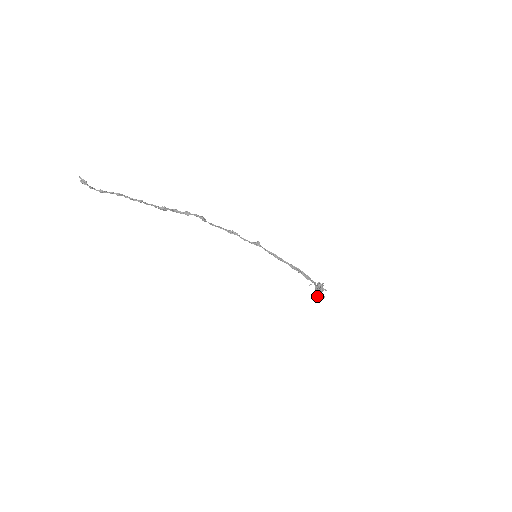
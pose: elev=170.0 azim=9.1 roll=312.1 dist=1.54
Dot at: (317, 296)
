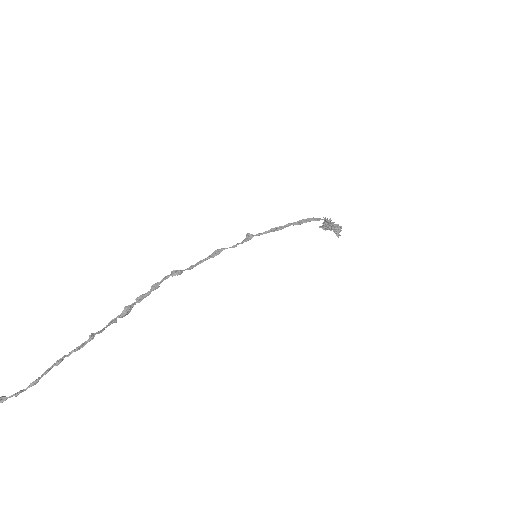
Dot at: (335, 233)
